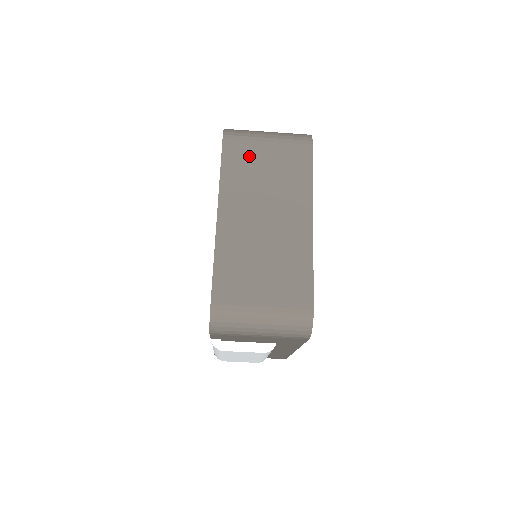
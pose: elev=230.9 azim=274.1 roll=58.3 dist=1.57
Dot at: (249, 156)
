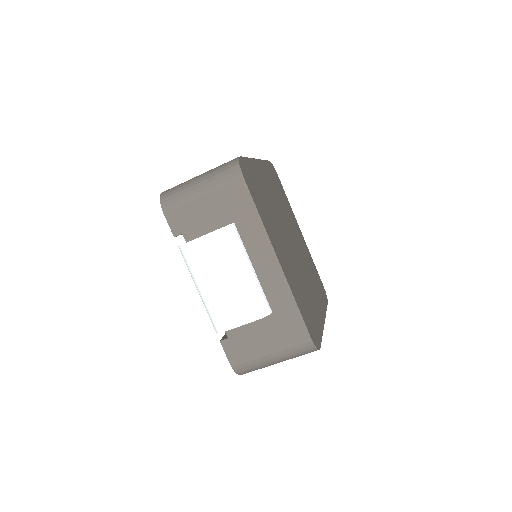
Dot at: occluded
